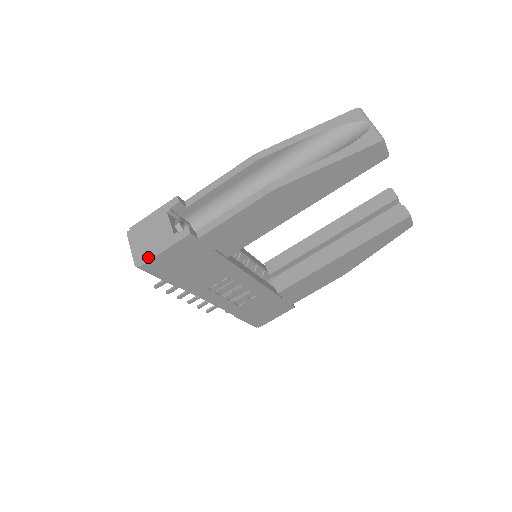
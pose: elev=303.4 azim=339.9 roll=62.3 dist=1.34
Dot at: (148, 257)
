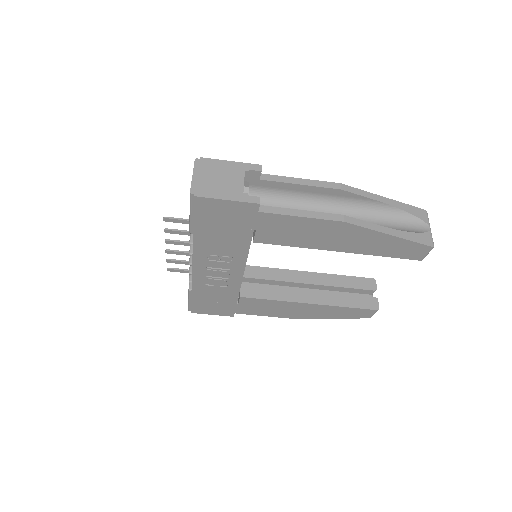
Dot at: (208, 194)
